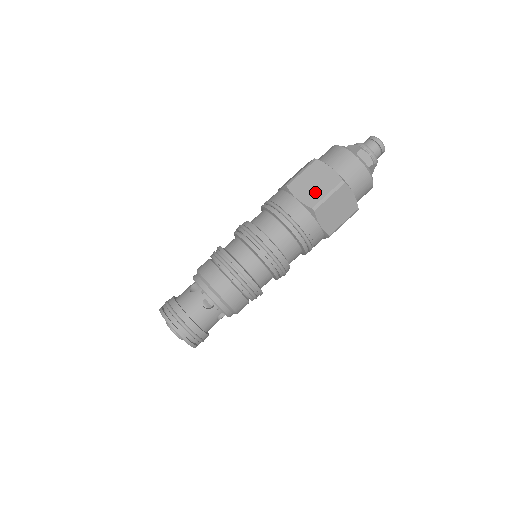
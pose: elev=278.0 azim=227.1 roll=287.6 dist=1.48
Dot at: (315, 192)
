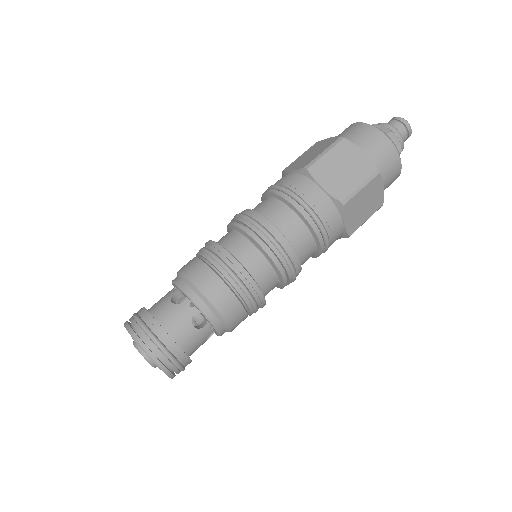
Dot at: (310, 158)
